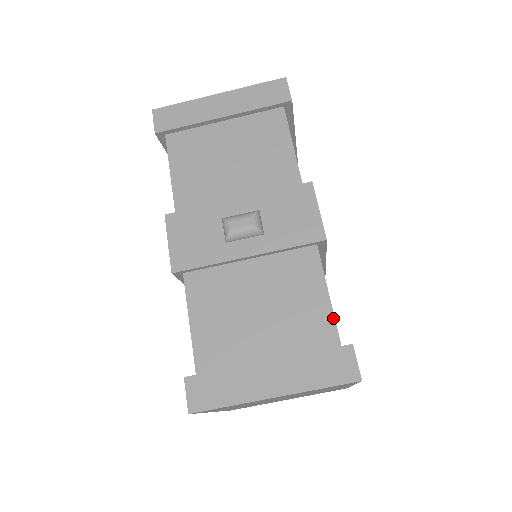
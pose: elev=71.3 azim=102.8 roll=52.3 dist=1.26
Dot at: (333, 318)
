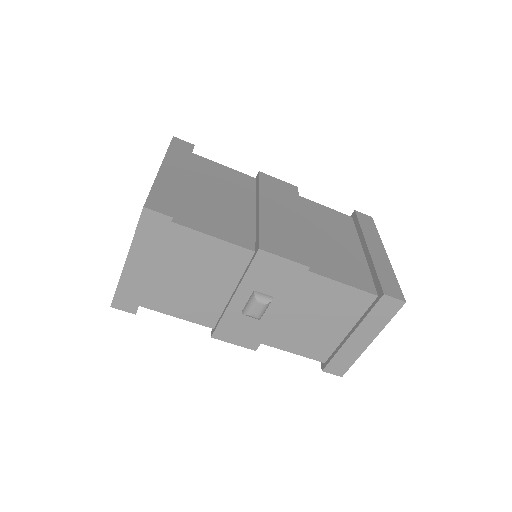
Dot at: (359, 290)
